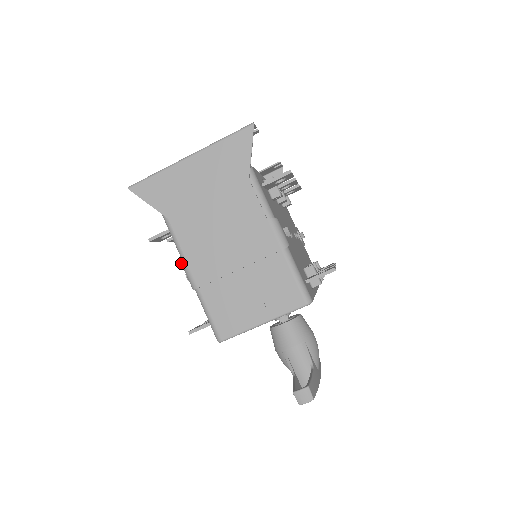
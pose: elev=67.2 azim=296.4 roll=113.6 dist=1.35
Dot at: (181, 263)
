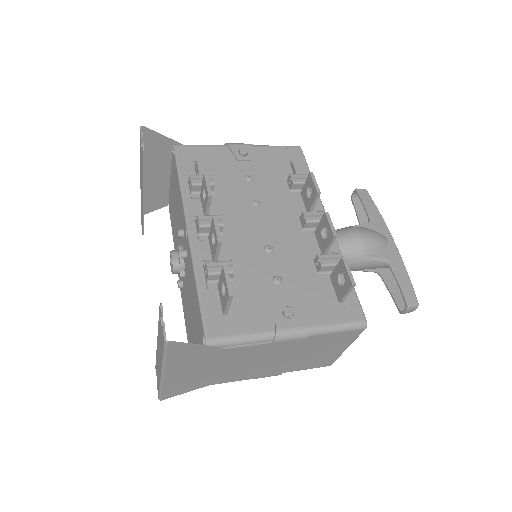
Dot at: occluded
